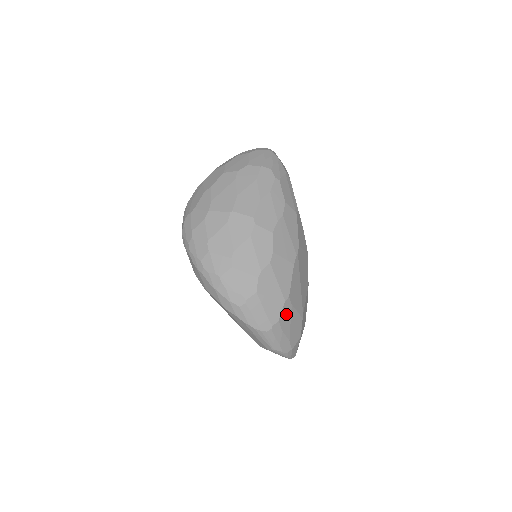
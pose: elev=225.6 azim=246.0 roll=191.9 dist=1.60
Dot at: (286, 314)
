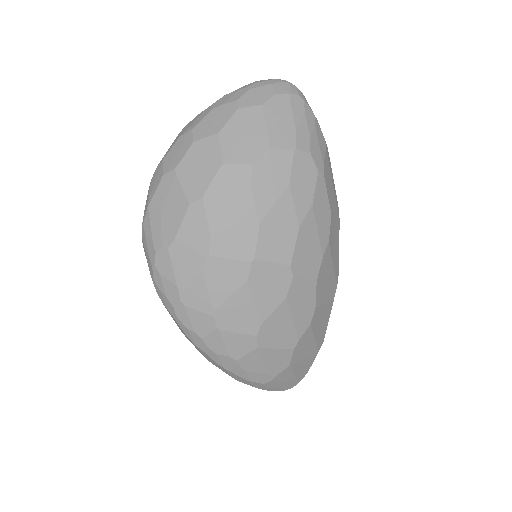
Dot at: occluded
